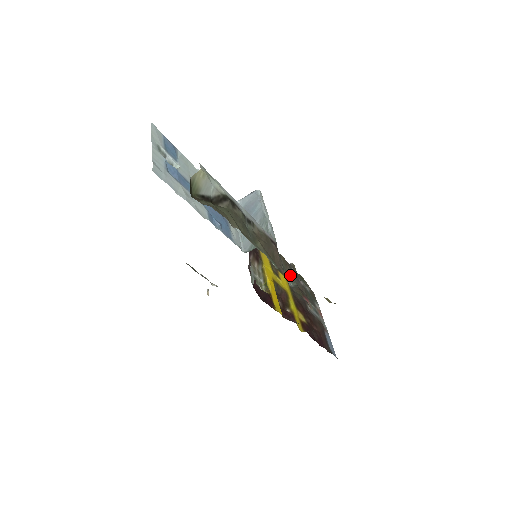
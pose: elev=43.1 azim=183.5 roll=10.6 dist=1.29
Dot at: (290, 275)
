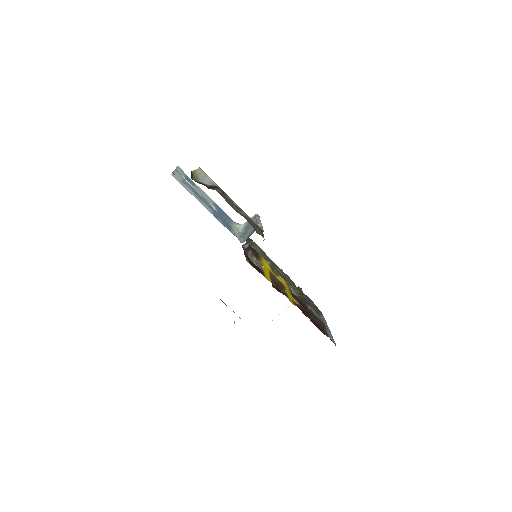
Dot at: (294, 288)
